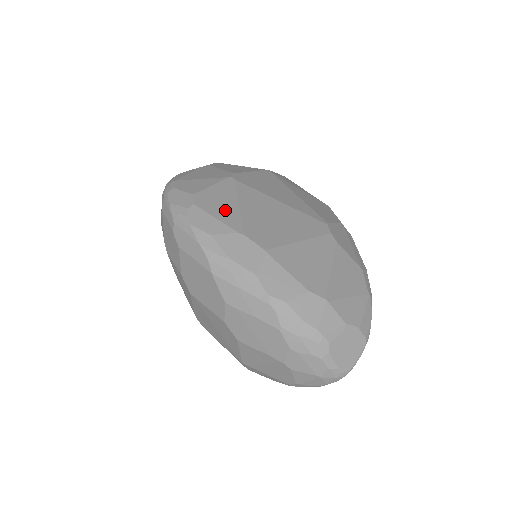
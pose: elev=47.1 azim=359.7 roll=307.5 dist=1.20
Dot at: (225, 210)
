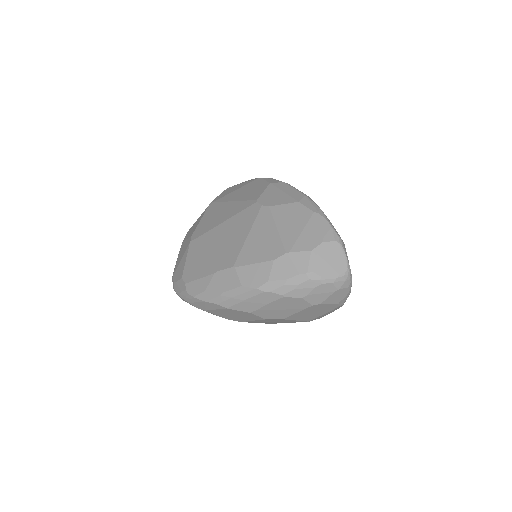
Dot at: (200, 267)
